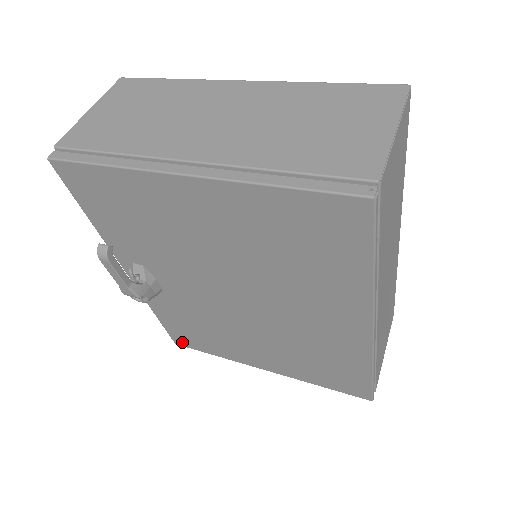
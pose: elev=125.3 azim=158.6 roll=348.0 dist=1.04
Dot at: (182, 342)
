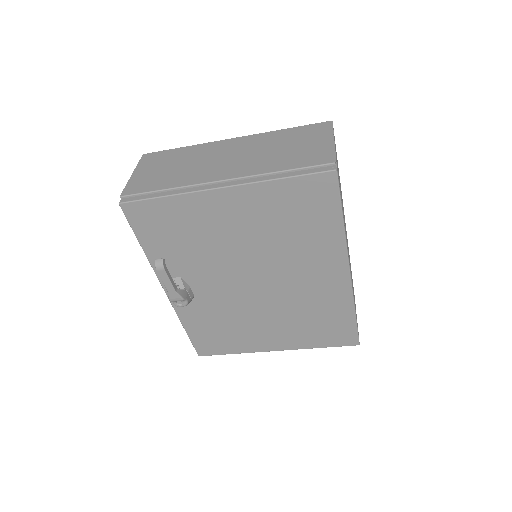
Dot at: (205, 351)
